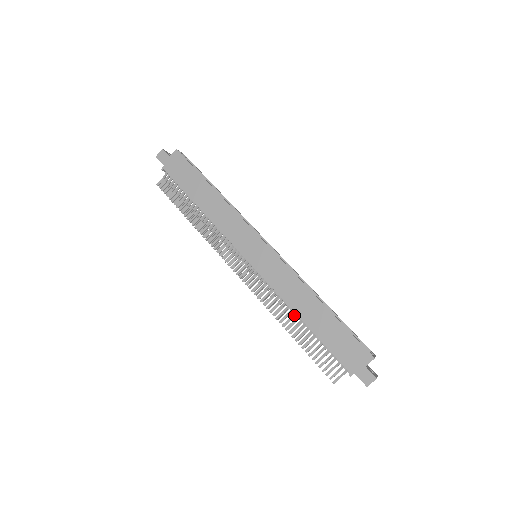
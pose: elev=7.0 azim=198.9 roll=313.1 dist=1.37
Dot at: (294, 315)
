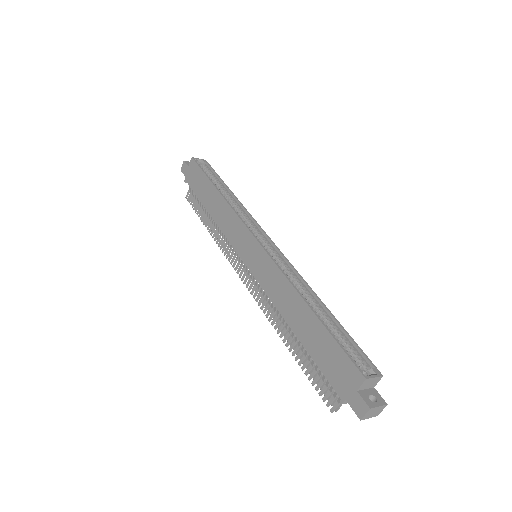
Dot at: (287, 323)
